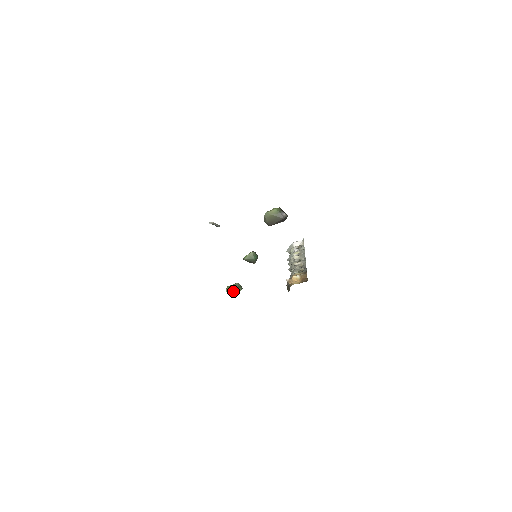
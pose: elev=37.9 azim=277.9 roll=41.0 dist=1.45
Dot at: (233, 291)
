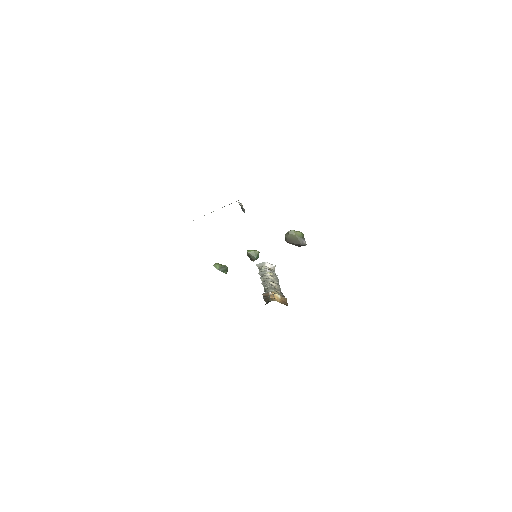
Dot at: (220, 270)
